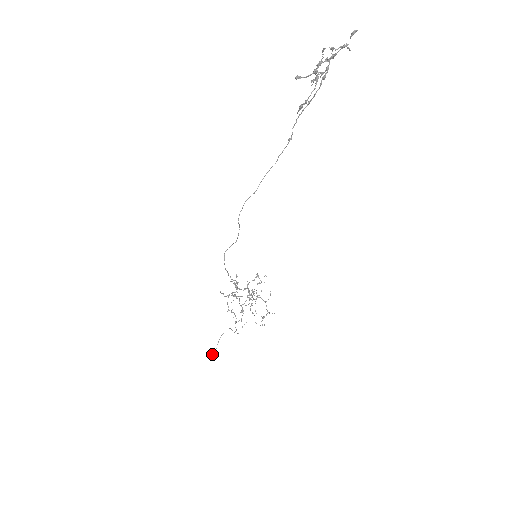
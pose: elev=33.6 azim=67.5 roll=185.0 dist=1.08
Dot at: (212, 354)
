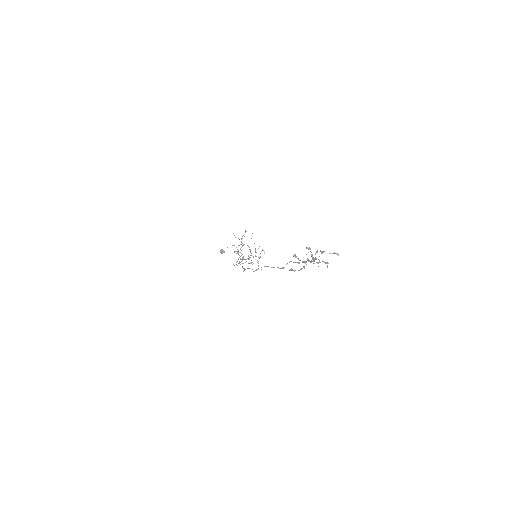
Dot at: (221, 252)
